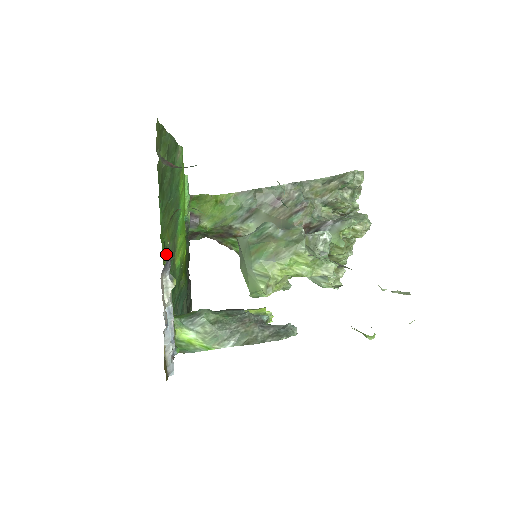
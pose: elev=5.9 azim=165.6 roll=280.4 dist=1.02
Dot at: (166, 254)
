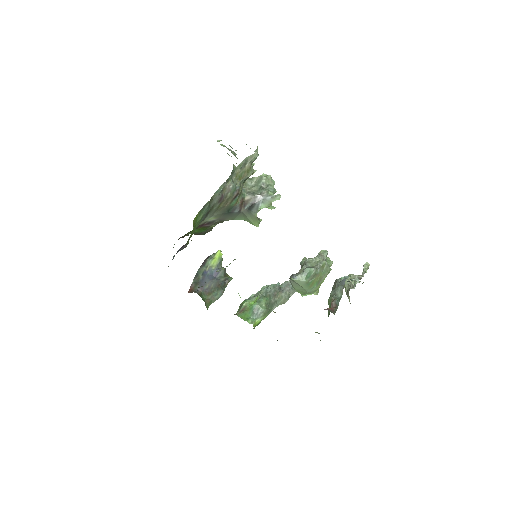
Dot at: occluded
